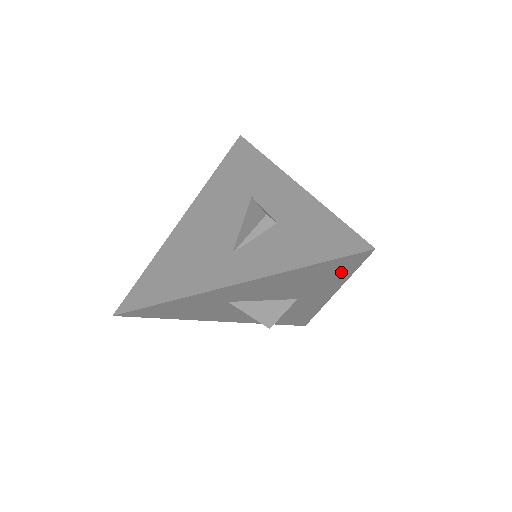
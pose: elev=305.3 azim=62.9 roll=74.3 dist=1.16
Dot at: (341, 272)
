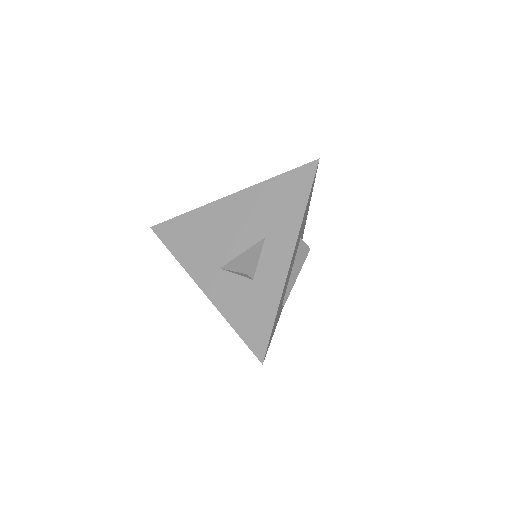
Dot at: occluded
